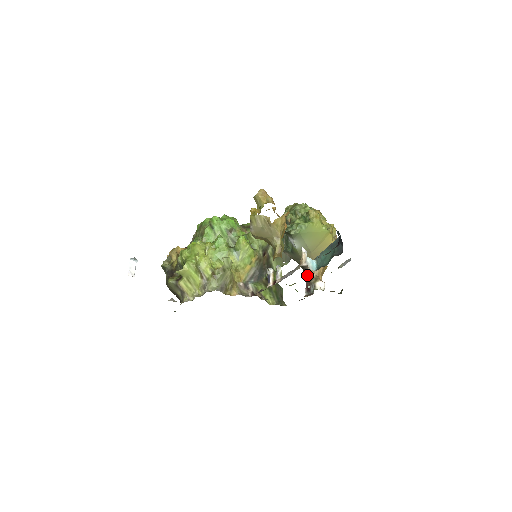
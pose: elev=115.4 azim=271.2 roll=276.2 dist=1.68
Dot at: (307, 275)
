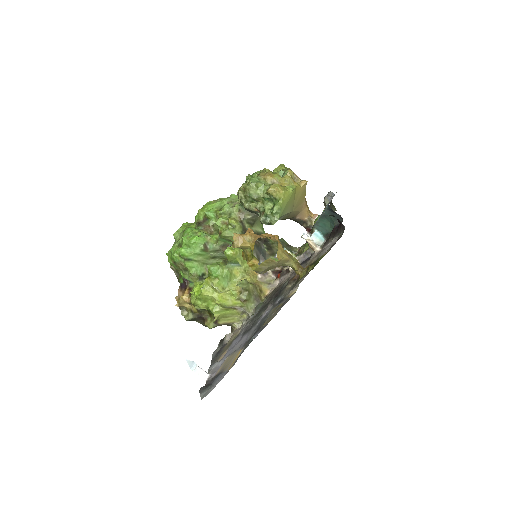
Dot at: (299, 222)
